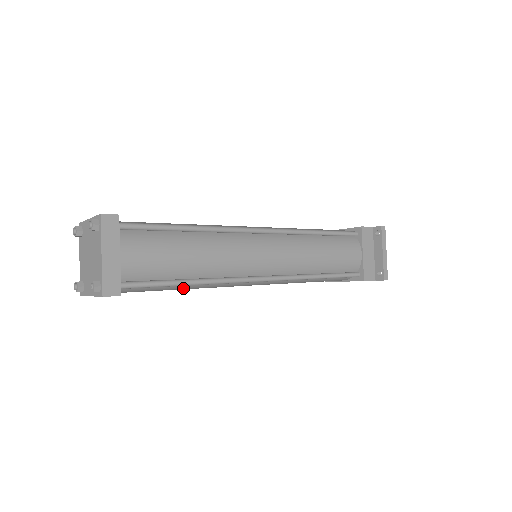
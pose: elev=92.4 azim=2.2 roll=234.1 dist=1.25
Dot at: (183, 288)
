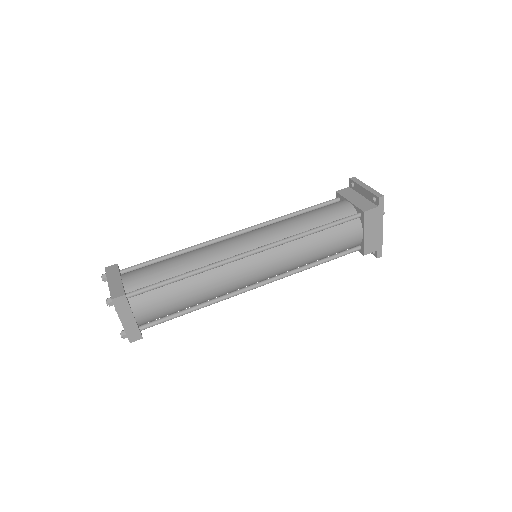
Dot at: (191, 290)
